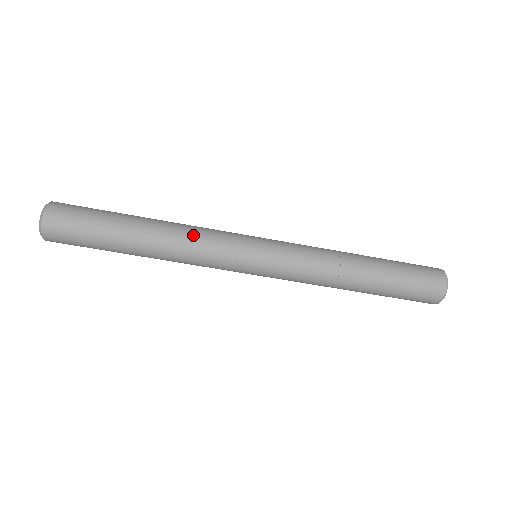
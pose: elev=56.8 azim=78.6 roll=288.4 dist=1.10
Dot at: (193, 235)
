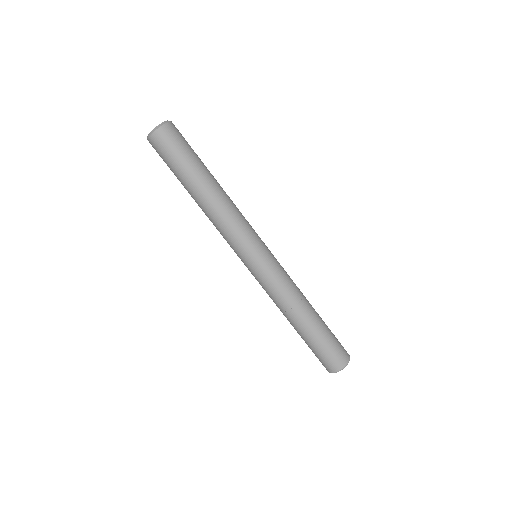
Dot at: occluded
